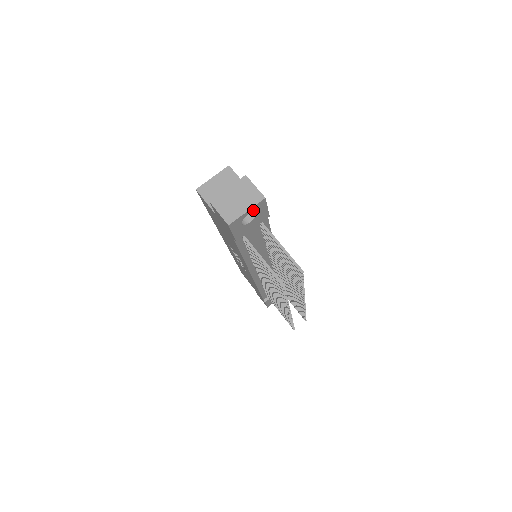
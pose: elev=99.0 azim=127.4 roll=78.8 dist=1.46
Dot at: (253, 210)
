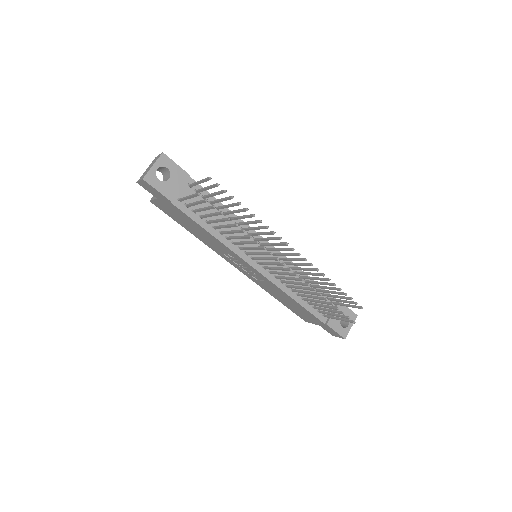
Dot at: (160, 165)
